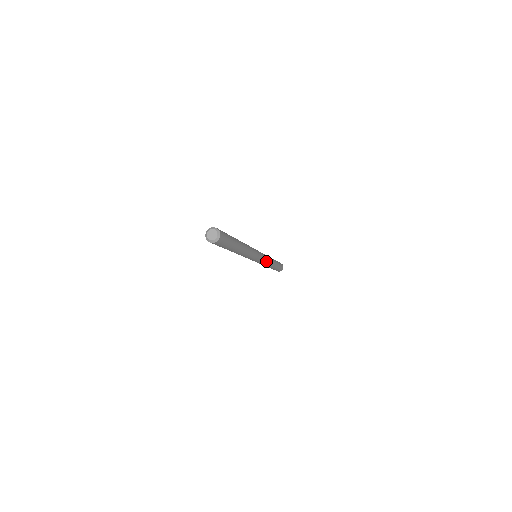
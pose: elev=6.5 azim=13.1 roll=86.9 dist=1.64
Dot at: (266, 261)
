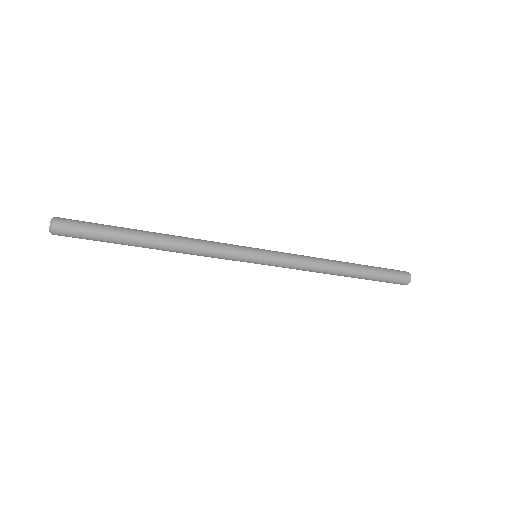
Dot at: (294, 265)
